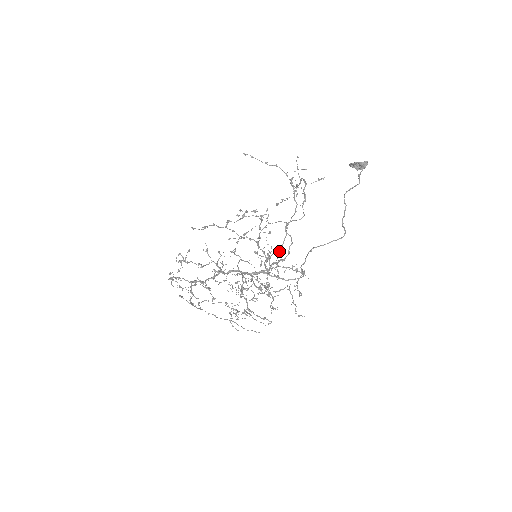
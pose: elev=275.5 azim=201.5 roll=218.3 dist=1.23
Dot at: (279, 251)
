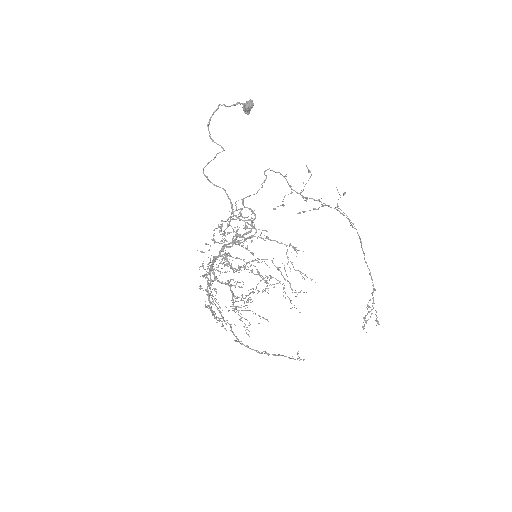
Dot at: (371, 293)
